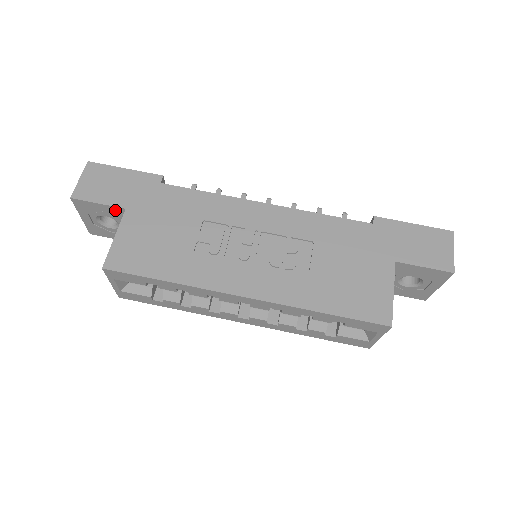
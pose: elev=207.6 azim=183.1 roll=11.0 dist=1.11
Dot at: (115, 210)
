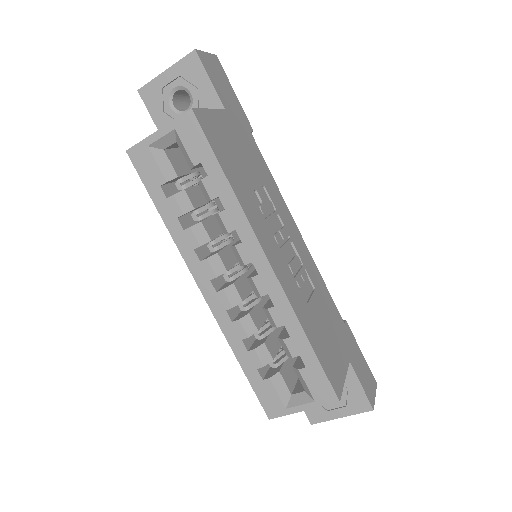
Dot at: (212, 99)
